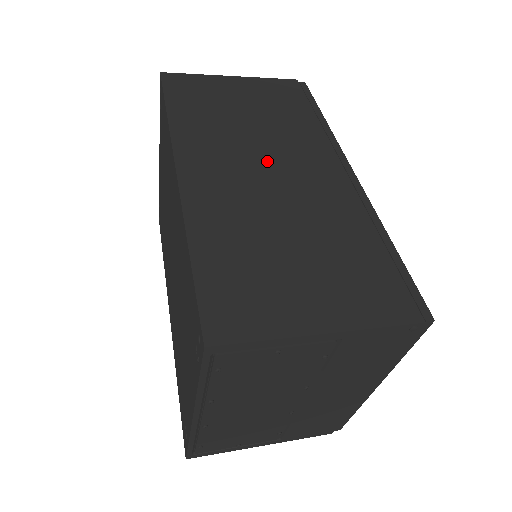
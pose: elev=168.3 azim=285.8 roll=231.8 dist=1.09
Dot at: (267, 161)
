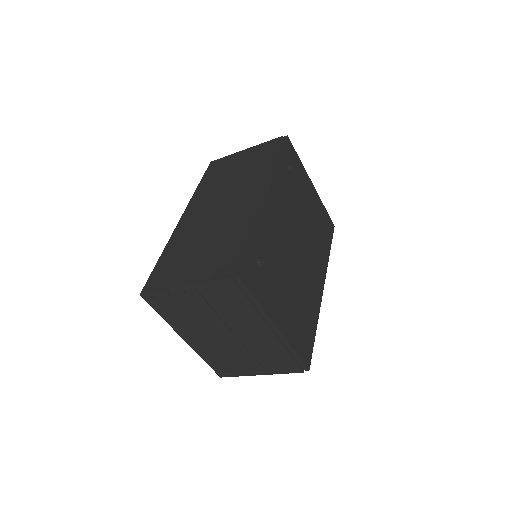
Dot at: (224, 201)
